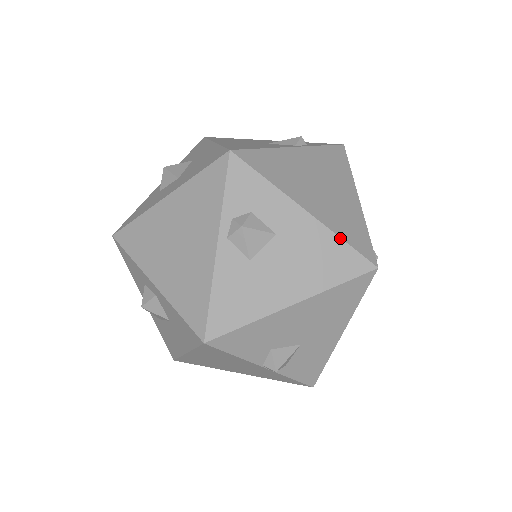
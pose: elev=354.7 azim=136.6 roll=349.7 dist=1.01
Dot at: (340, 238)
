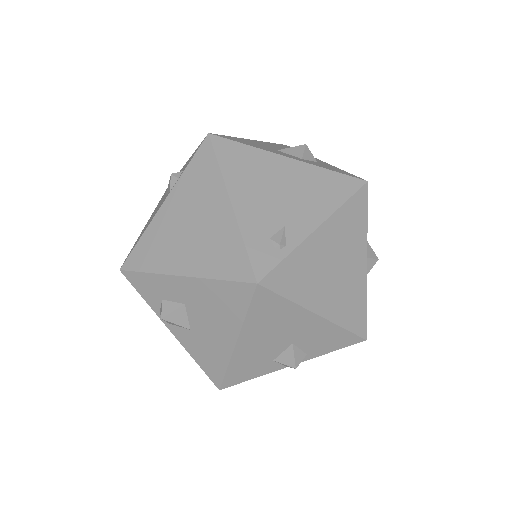
Dot at: (215, 280)
